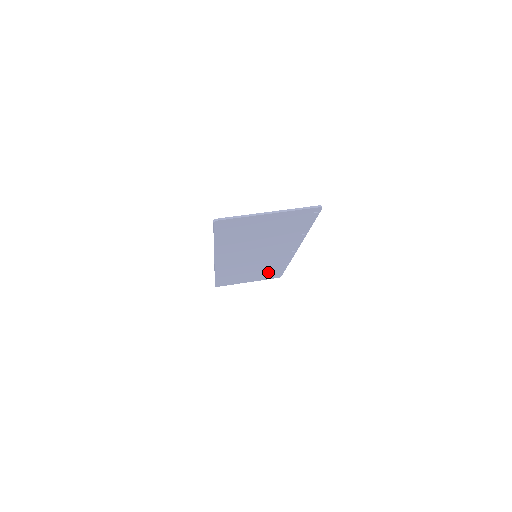
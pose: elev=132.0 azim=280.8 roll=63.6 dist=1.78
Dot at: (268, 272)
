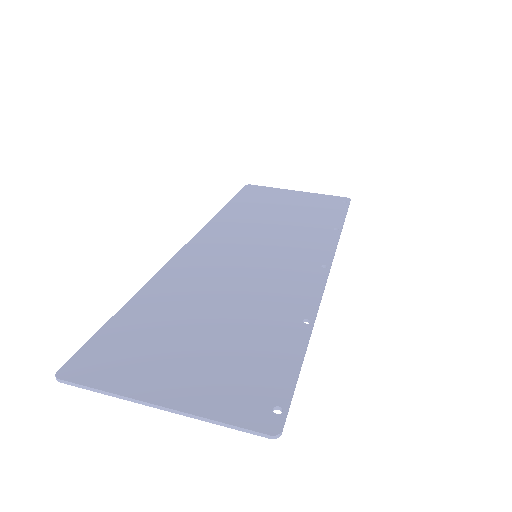
Dot at: (316, 213)
